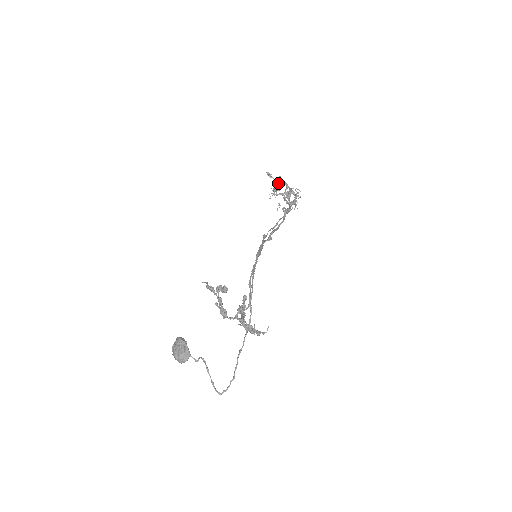
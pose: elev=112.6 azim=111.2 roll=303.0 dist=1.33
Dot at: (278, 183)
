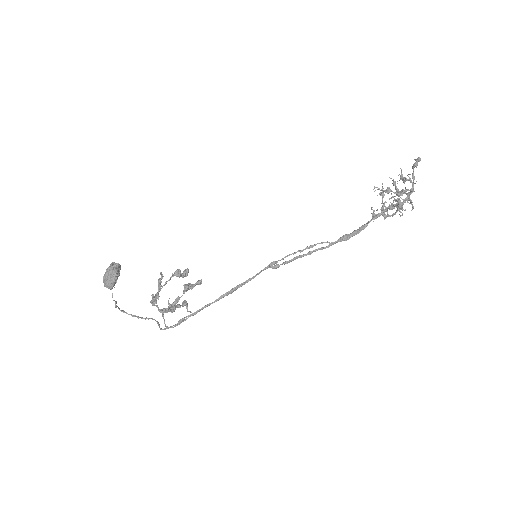
Dot at: (397, 192)
